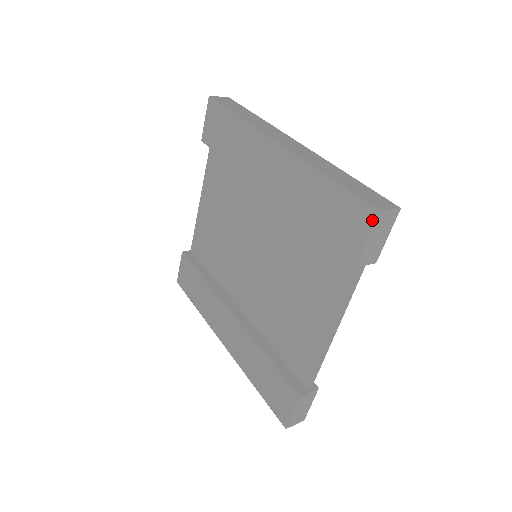
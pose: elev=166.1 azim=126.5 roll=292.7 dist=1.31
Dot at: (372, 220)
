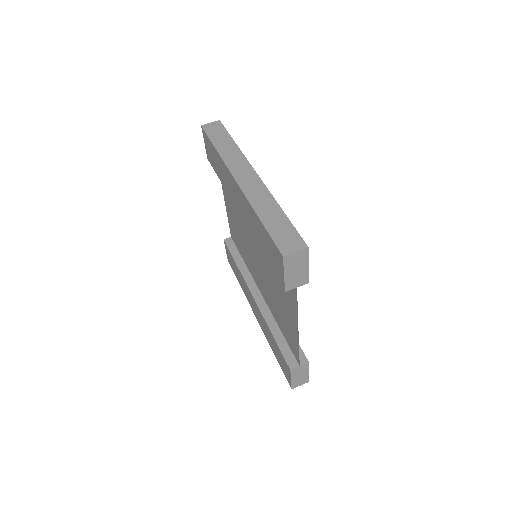
Dot at: (282, 261)
